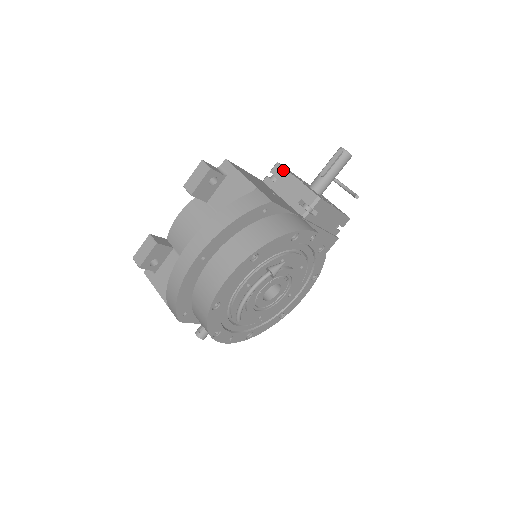
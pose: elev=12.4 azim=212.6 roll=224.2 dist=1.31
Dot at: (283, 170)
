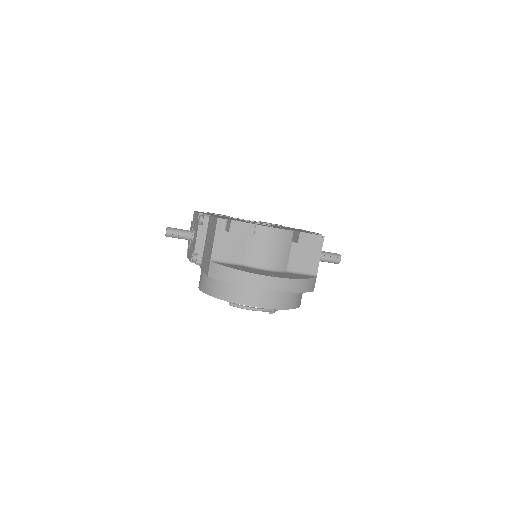
Dot at: occluded
